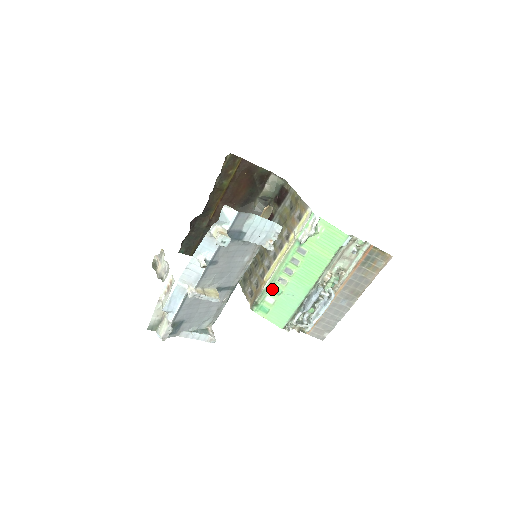
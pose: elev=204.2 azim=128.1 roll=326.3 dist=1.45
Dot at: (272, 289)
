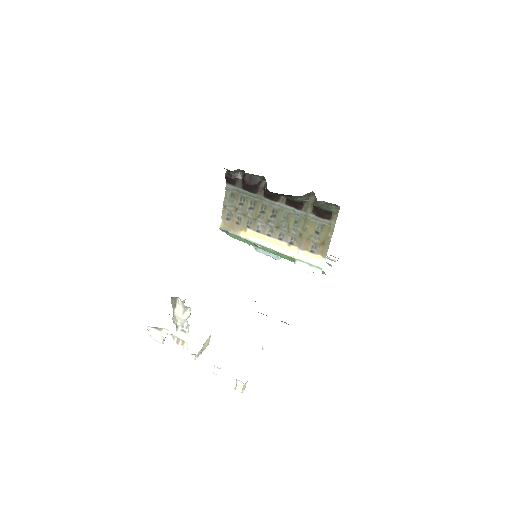
Dot at: occluded
